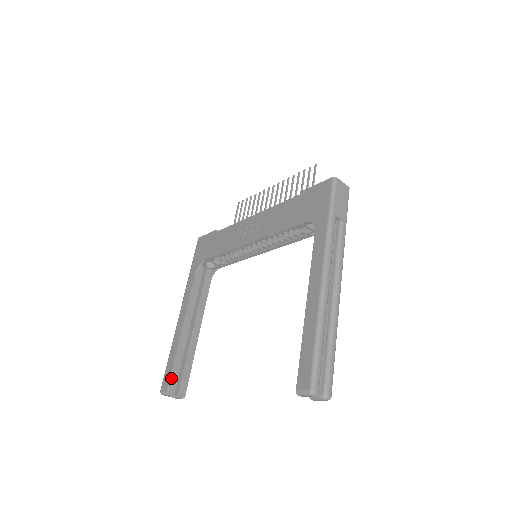
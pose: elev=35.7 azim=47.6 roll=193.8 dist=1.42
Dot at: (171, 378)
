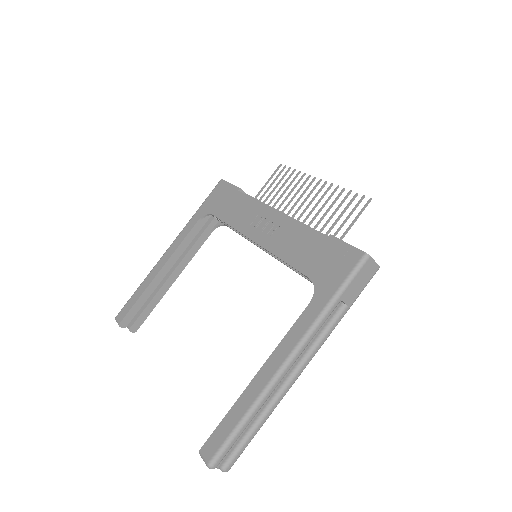
Dot at: (129, 313)
